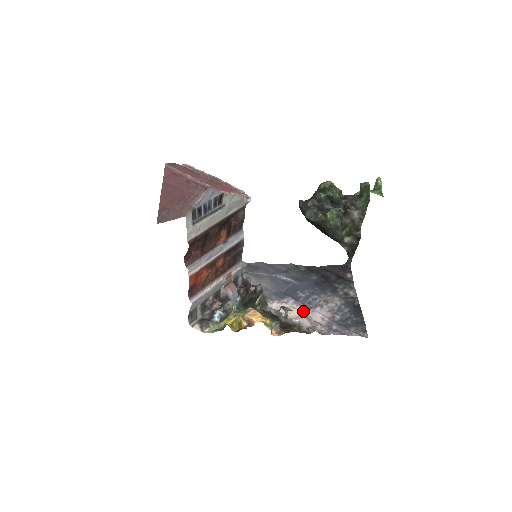
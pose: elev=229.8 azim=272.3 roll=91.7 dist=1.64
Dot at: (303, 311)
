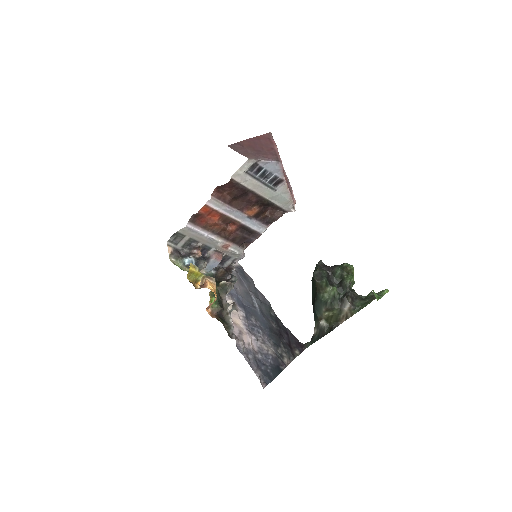
Dot at: (243, 326)
